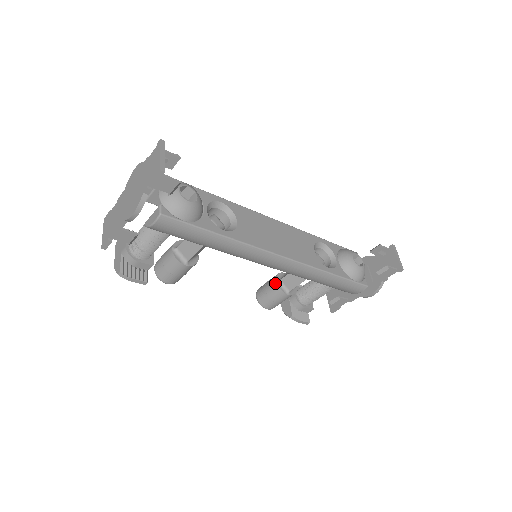
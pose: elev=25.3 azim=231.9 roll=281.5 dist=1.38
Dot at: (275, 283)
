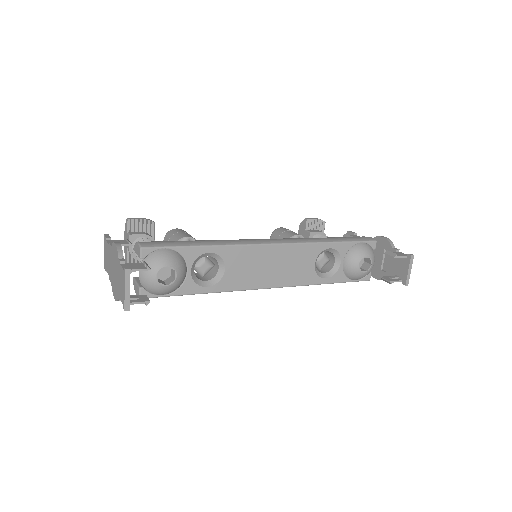
Dot at: occluded
